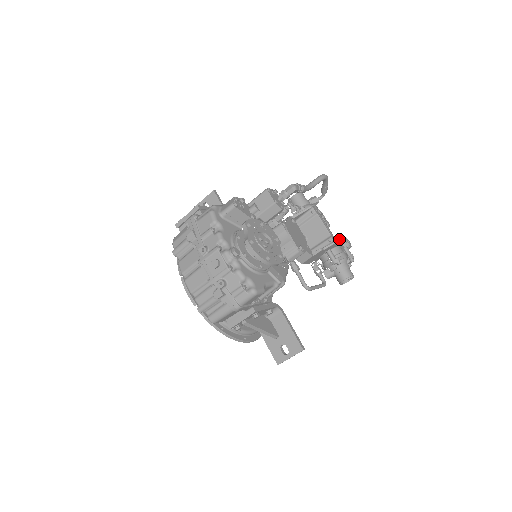
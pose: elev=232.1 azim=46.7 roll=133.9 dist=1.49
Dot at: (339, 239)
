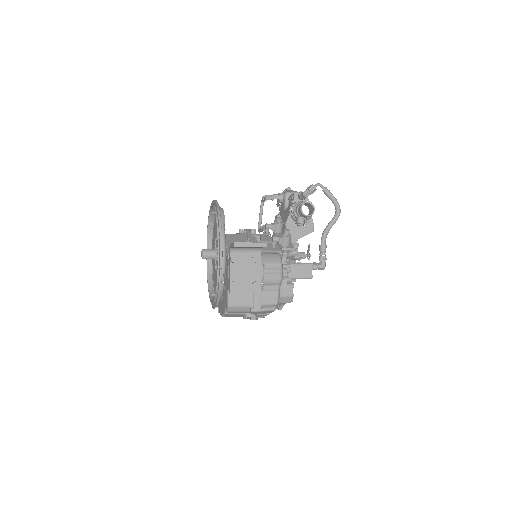
Dot at: occluded
